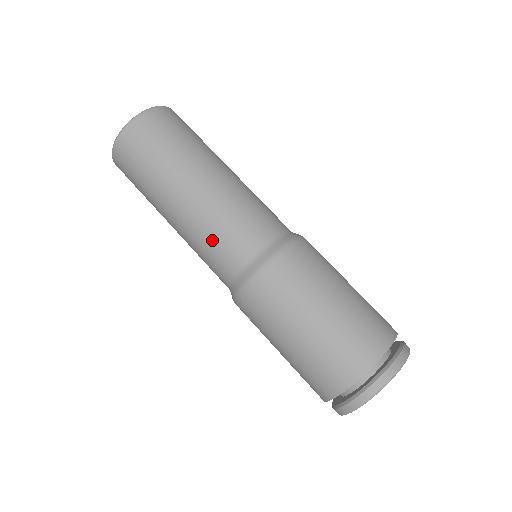
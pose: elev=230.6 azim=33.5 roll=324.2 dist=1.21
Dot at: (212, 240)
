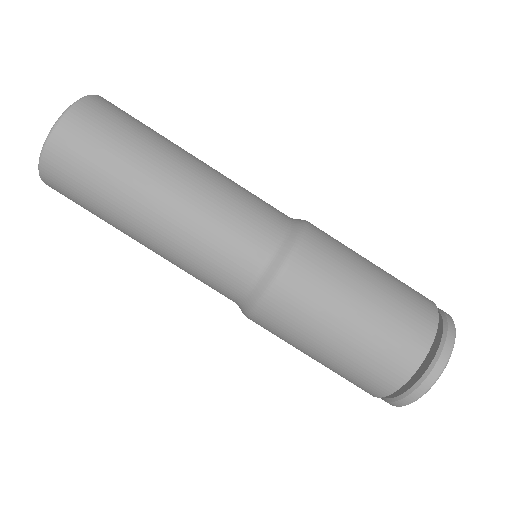
Dot at: (195, 277)
